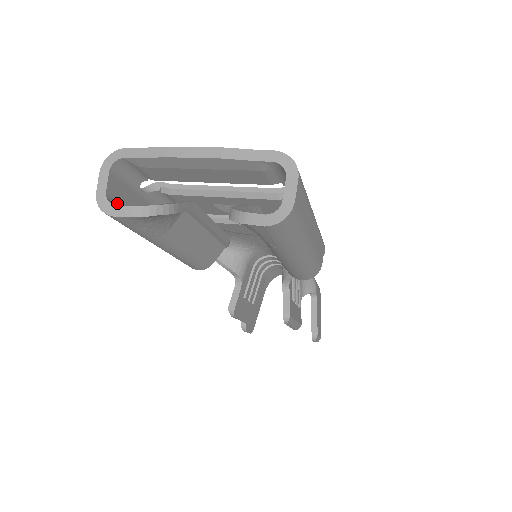
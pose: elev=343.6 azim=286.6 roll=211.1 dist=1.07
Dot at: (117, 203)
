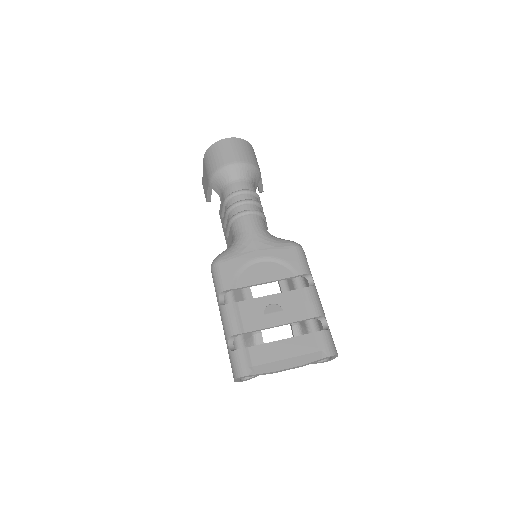
Dot at: occluded
